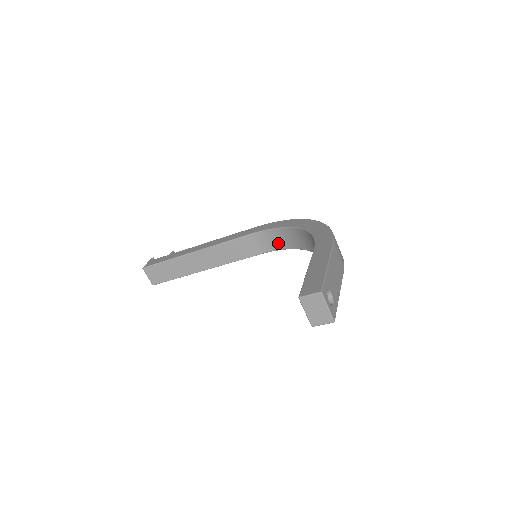
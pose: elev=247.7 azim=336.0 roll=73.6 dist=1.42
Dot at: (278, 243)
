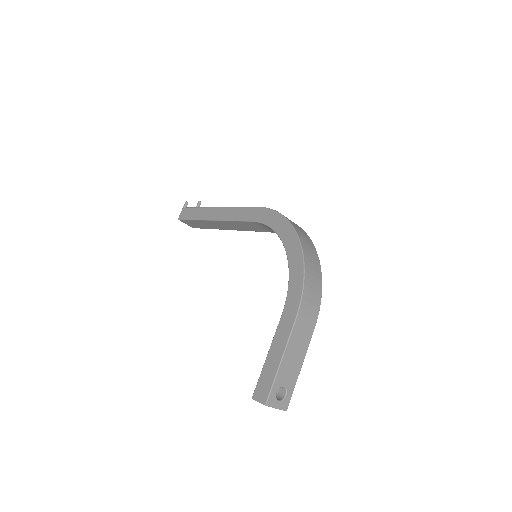
Dot at: occluded
